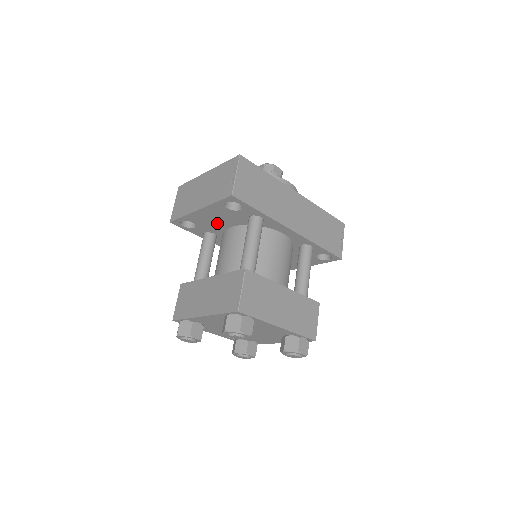
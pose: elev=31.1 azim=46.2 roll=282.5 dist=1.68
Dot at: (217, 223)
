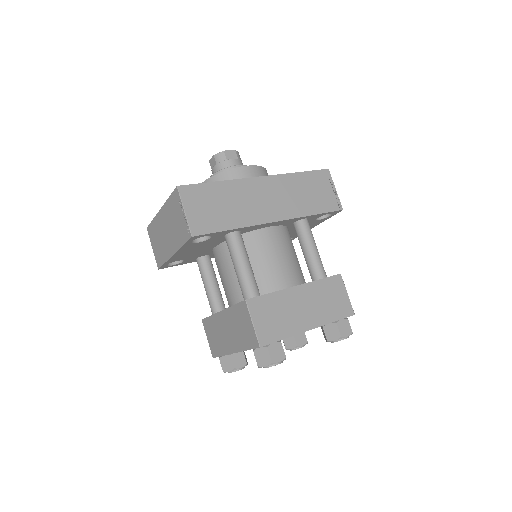
Dot at: (200, 251)
